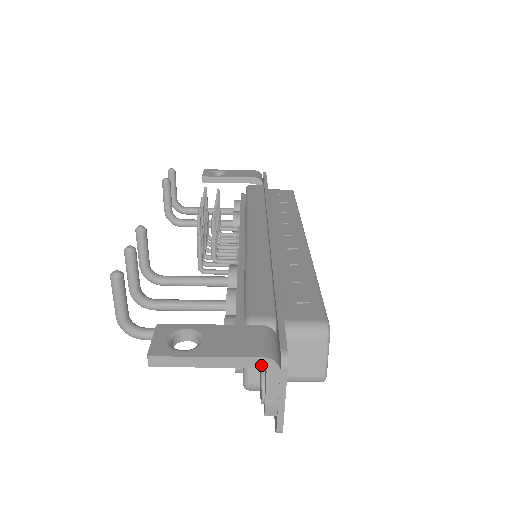
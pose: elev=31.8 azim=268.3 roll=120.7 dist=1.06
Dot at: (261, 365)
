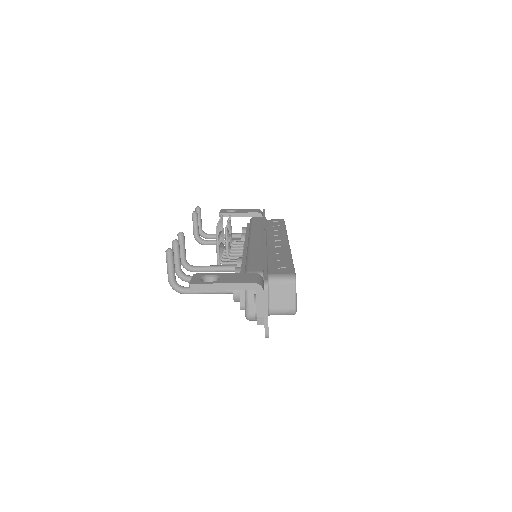
Dot at: (253, 288)
